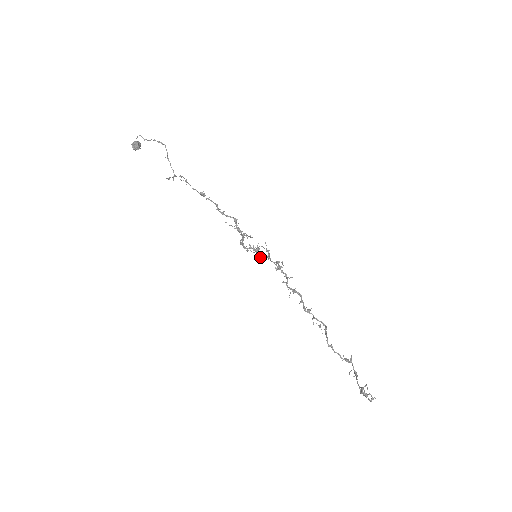
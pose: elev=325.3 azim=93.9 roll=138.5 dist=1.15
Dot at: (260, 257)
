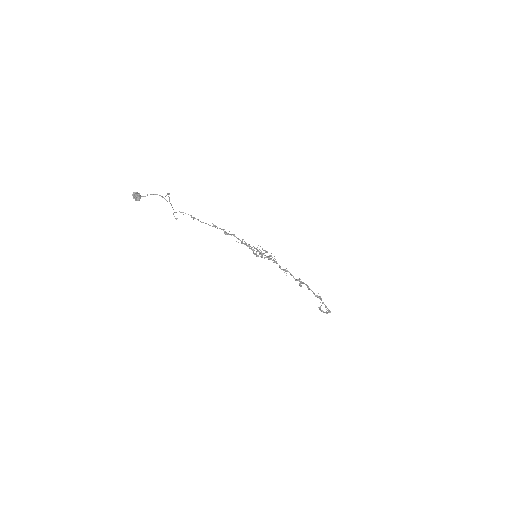
Dot at: (262, 257)
